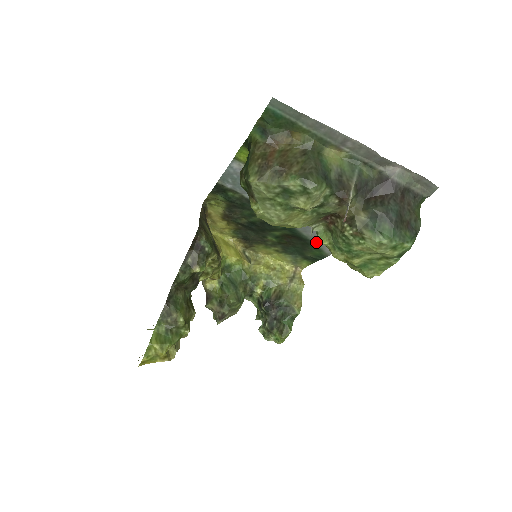
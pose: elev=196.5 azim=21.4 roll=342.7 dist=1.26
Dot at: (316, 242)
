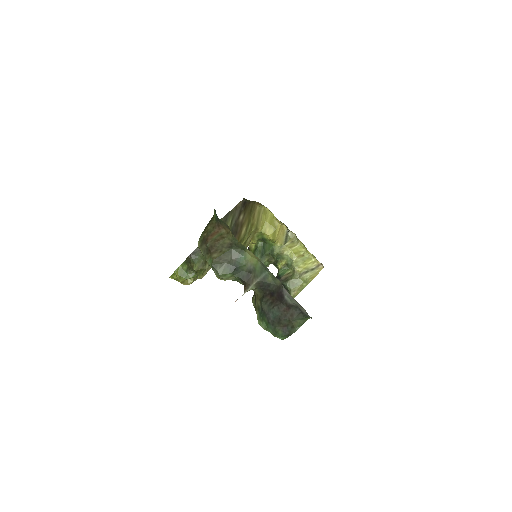
Dot at: occluded
